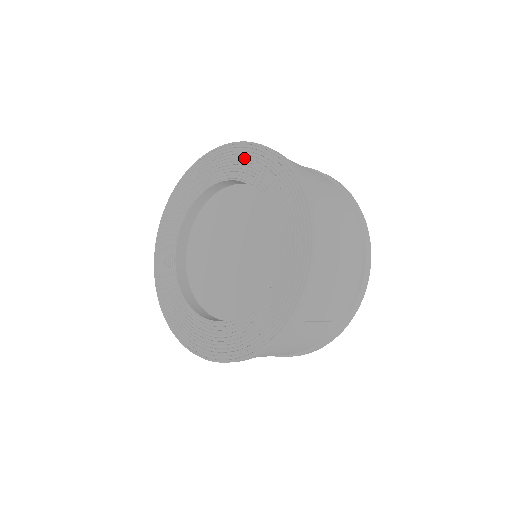
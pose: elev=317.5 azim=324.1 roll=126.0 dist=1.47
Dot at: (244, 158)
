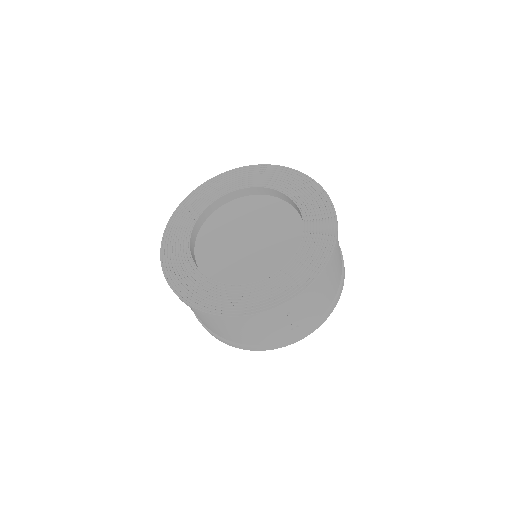
Dot at: (296, 182)
